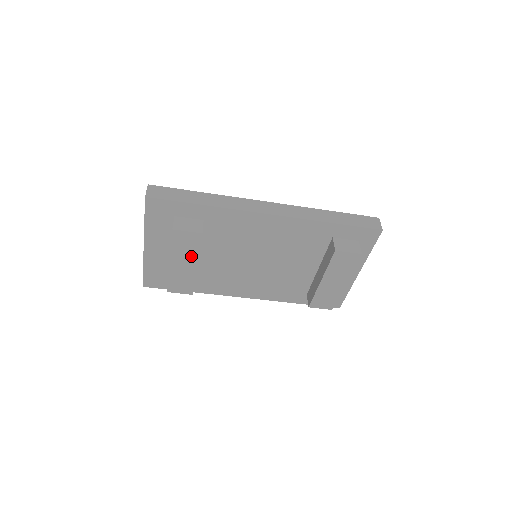
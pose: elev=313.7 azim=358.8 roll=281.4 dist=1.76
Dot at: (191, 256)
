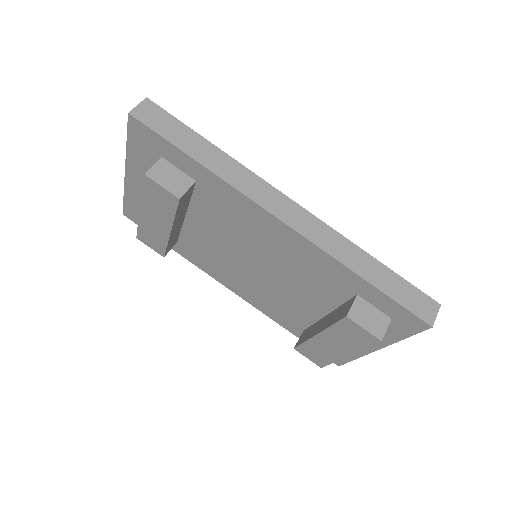
Dot at: (165, 217)
